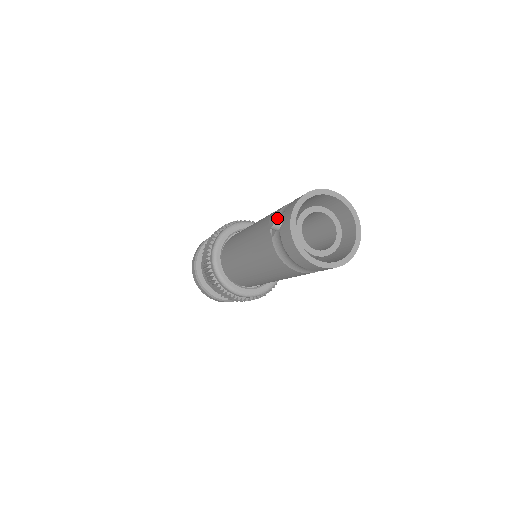
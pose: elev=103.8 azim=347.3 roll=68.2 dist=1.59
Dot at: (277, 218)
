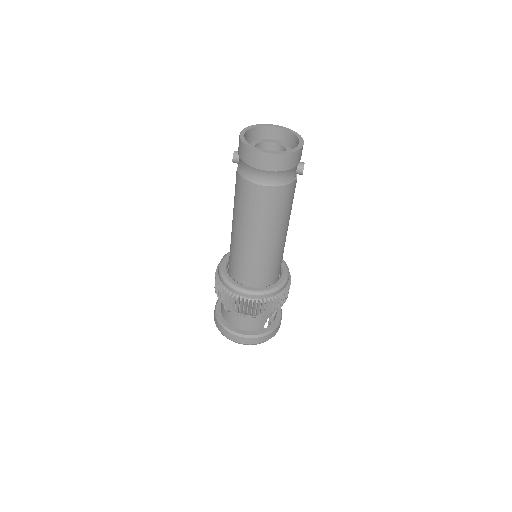
Dot at: (236, 151)
